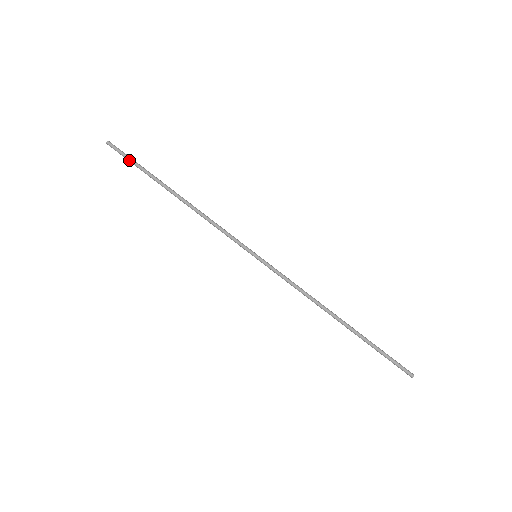
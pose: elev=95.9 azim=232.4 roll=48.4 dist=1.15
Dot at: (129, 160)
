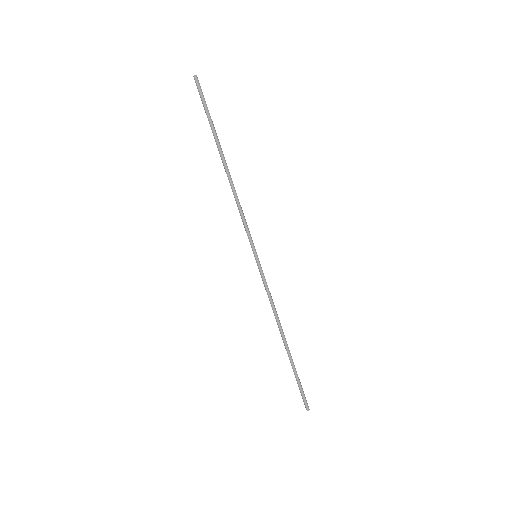
Dot at: (205, 106)
